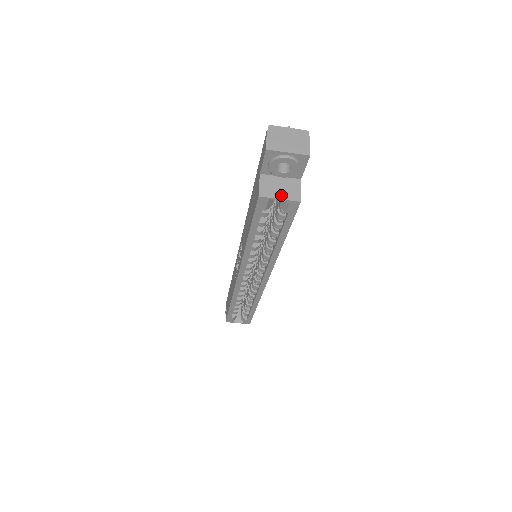
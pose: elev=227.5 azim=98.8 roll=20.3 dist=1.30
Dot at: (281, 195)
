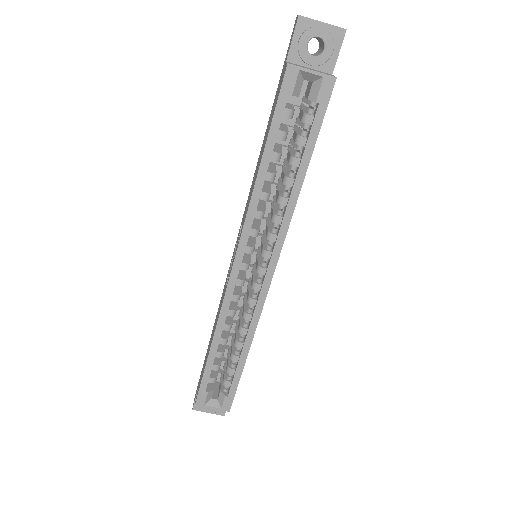
Dot at: (313, 70)
